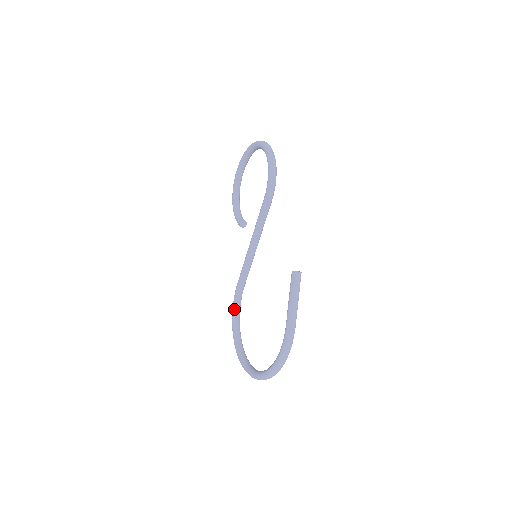
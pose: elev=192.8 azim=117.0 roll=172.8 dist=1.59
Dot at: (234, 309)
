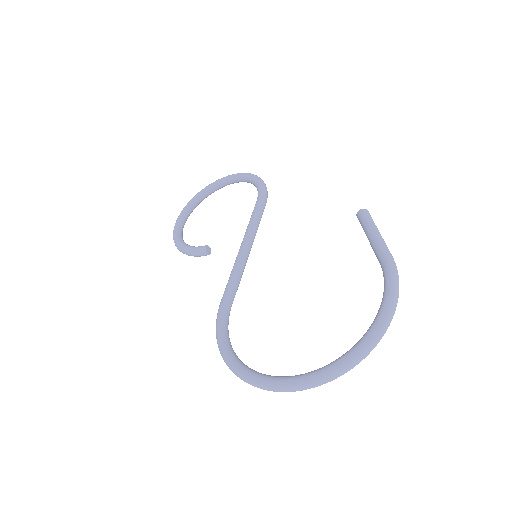
Dot at: (223, 333)
